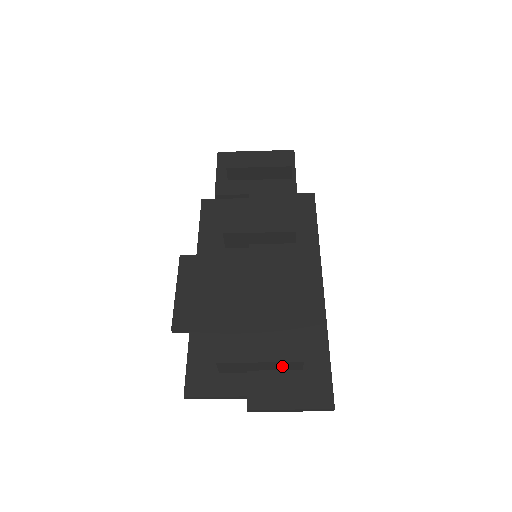
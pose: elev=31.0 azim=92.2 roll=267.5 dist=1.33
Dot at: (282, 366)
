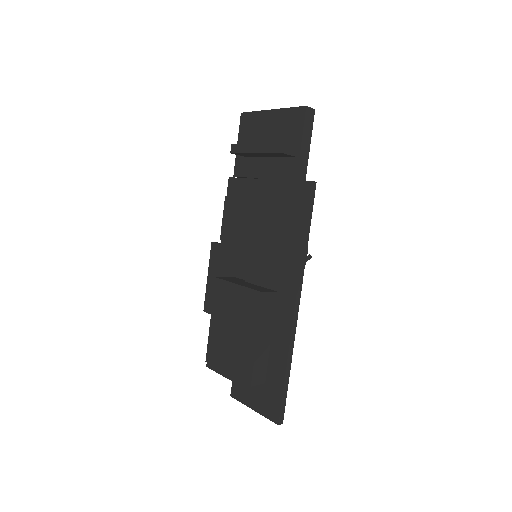
Dot at: occluded
